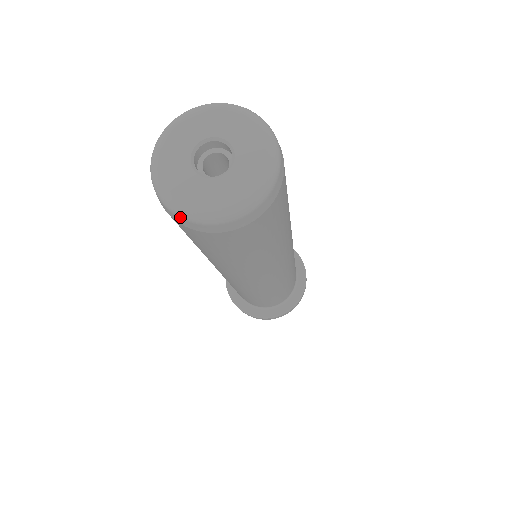
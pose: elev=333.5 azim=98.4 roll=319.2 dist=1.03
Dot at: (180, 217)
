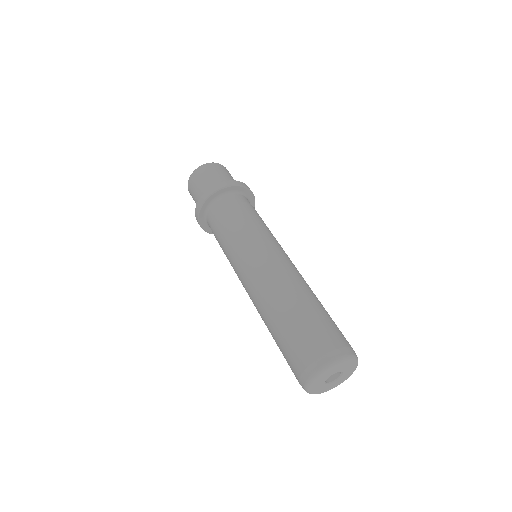
Dot at: occluded
